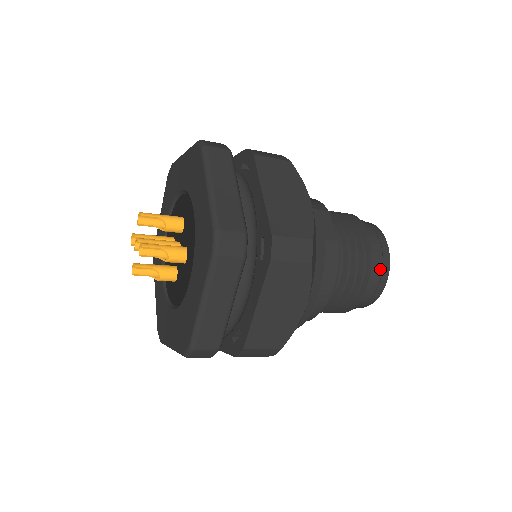
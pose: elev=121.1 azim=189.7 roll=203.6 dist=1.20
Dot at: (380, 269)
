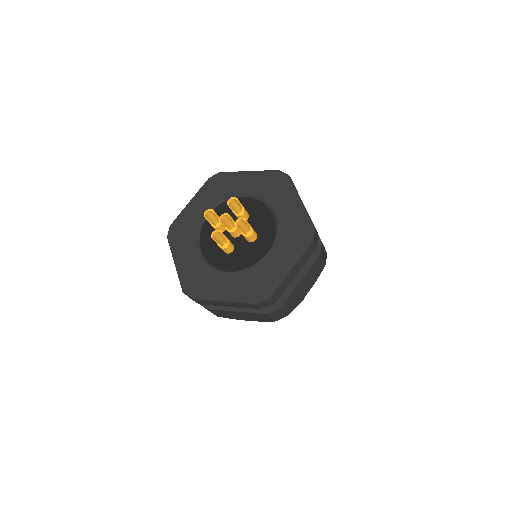
Dot at: occluded
